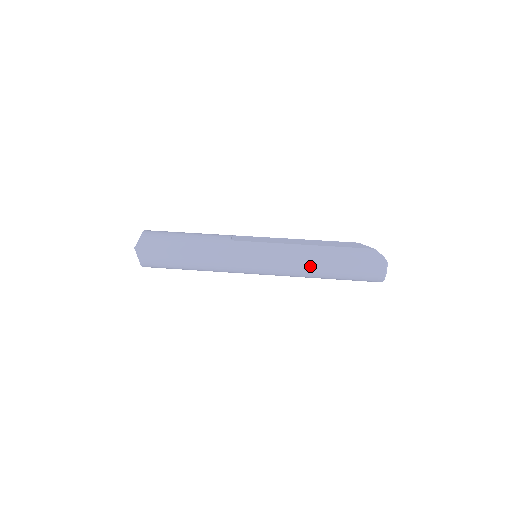
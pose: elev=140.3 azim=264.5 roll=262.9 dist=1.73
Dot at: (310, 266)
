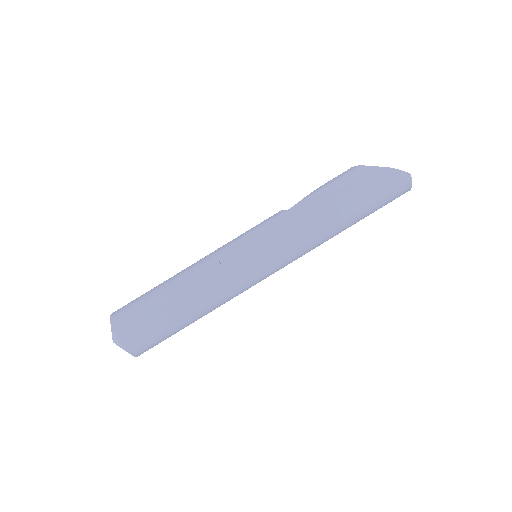
Dot at: (329, 235)
